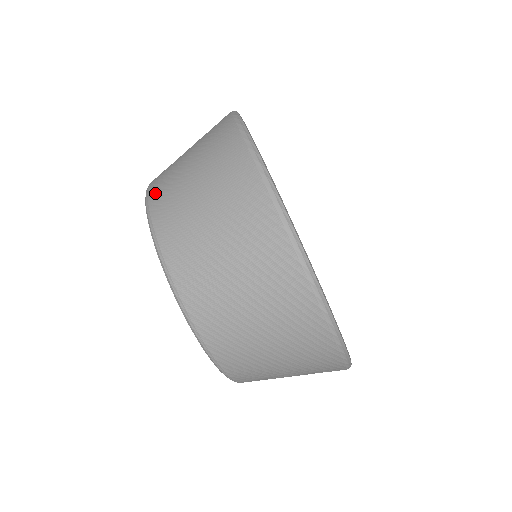
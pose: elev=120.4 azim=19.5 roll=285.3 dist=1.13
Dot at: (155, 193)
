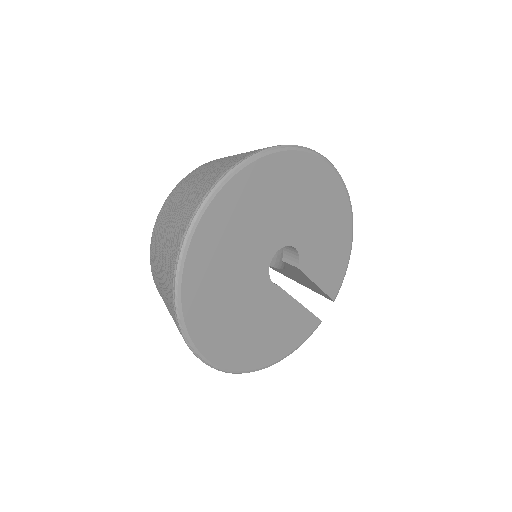
Dot at: (194, 171)
